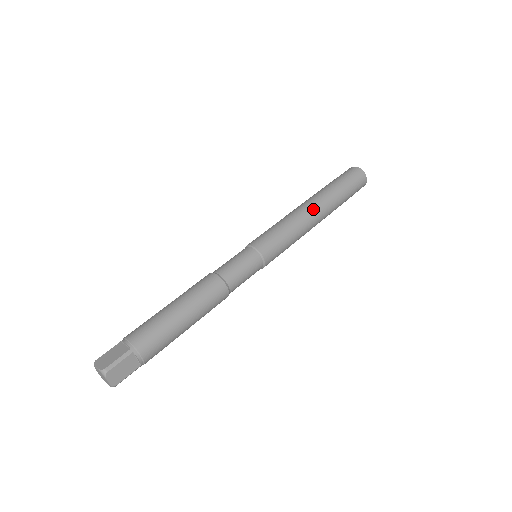
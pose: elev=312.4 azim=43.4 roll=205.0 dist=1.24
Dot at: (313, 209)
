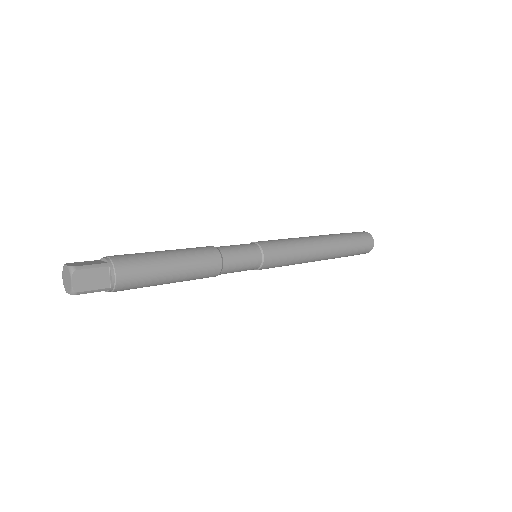
Dot at: (320, 241)
